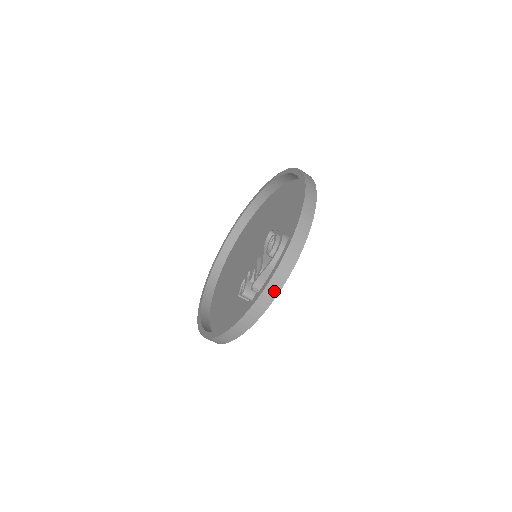
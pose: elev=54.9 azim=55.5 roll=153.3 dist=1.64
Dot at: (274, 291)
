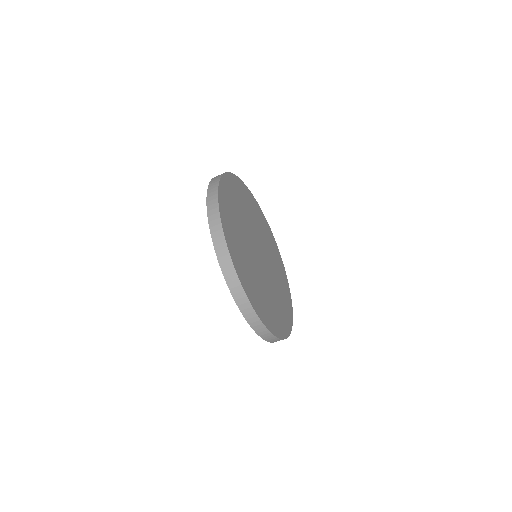
Dot at: (237, 287)
